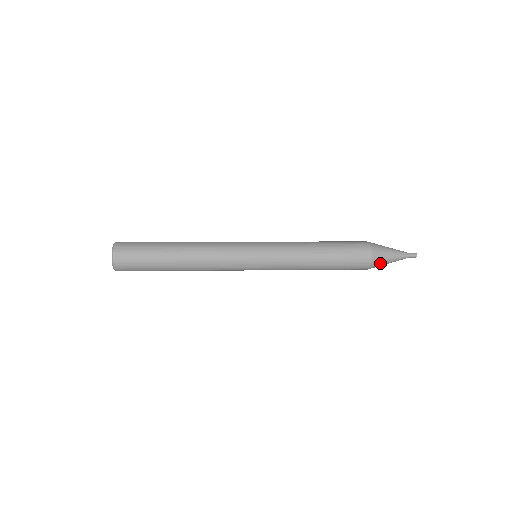
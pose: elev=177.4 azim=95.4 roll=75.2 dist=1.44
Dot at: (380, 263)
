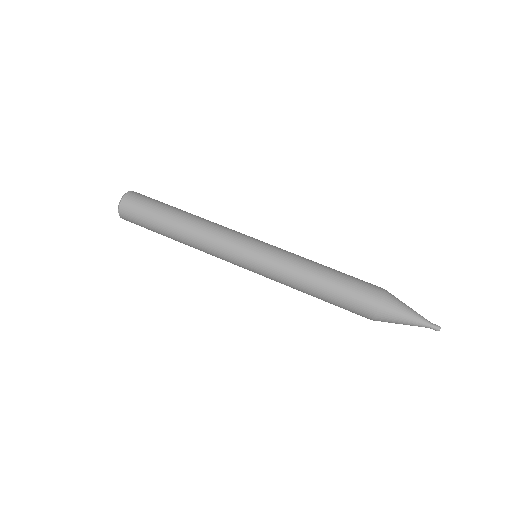
Dot at: occluded
